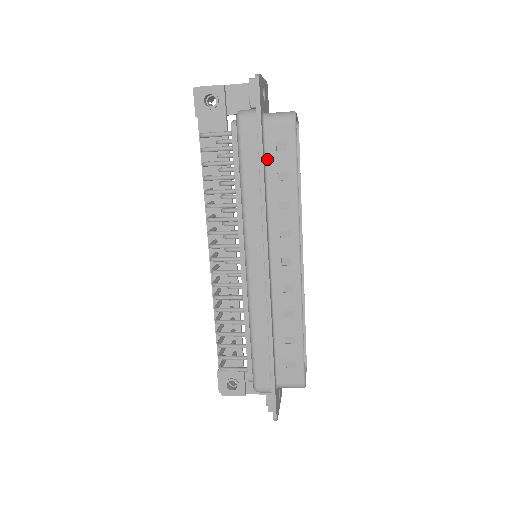
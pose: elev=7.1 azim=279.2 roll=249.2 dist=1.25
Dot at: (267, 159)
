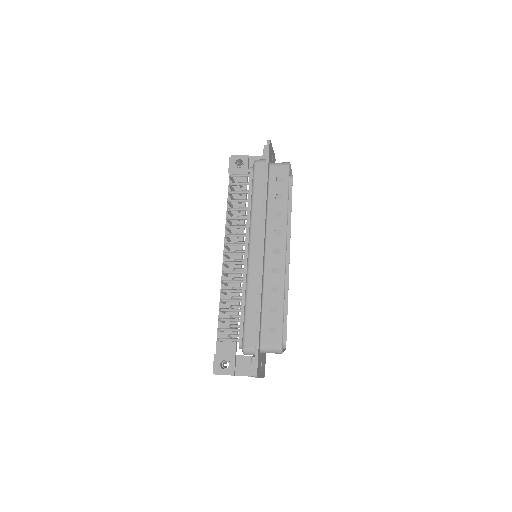
Dot at: (270, 186)
